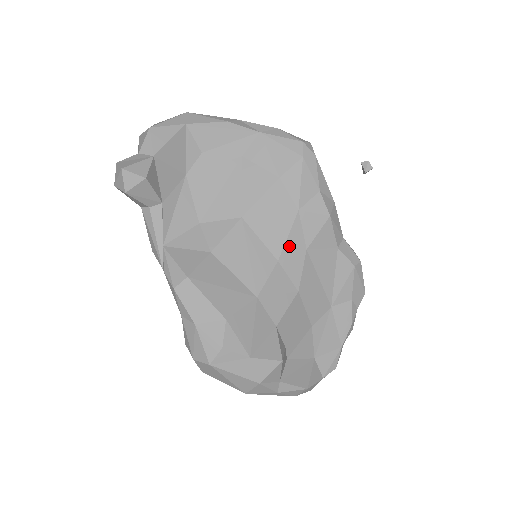
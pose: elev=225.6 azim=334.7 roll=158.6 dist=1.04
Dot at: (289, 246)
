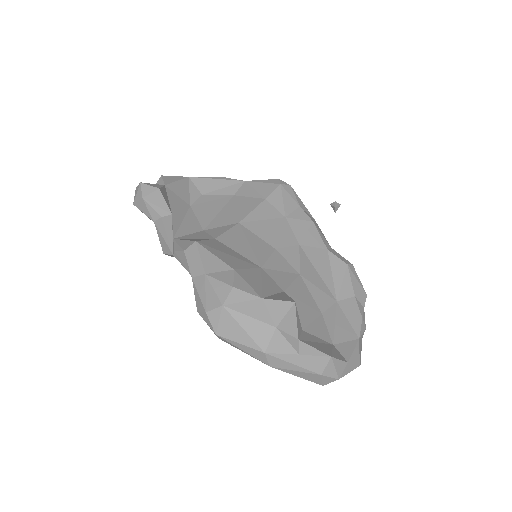
Dot at: (283, 240)
